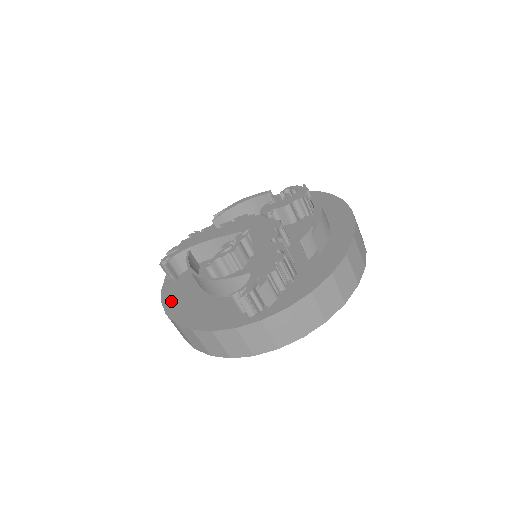
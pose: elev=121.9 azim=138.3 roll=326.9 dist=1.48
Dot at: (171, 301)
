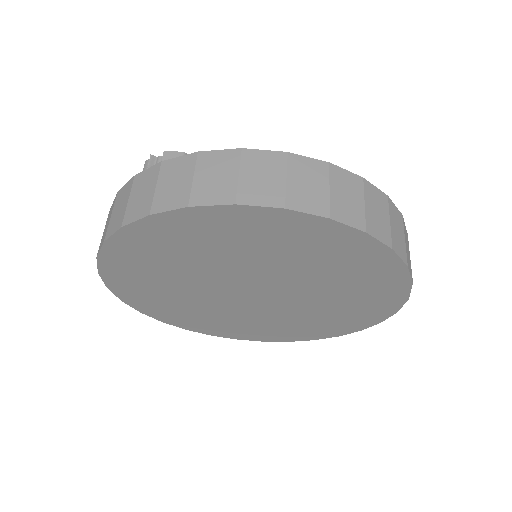
Dot at: occluded
